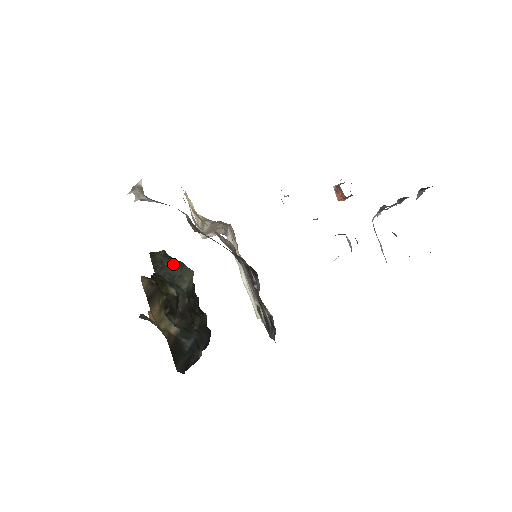
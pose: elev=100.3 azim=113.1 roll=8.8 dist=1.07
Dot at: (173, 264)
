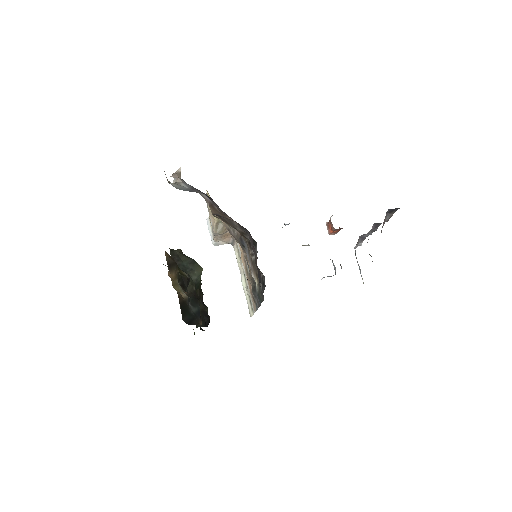
Dot at: (187, 260)
